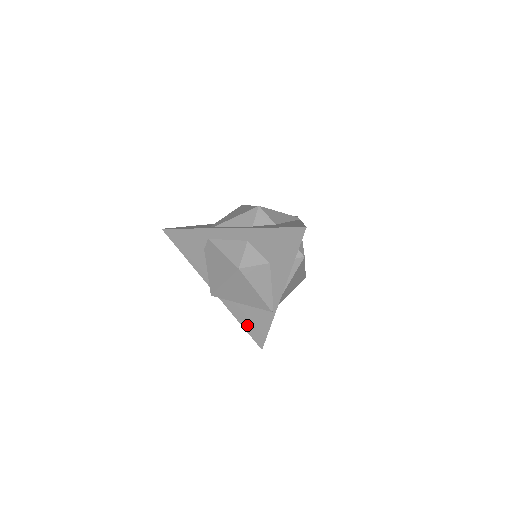
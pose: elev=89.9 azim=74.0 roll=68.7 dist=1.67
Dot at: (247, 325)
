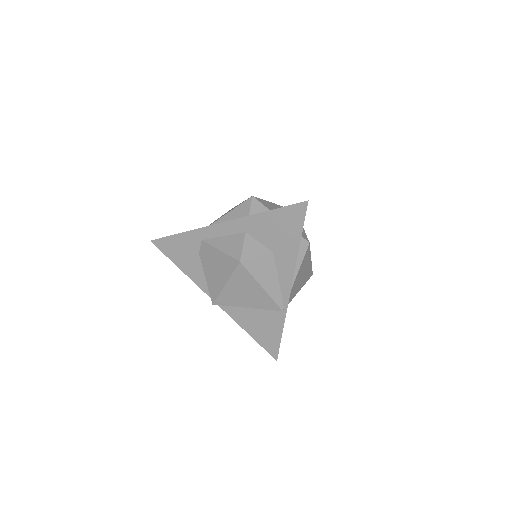
Dot at: (256, 334)
